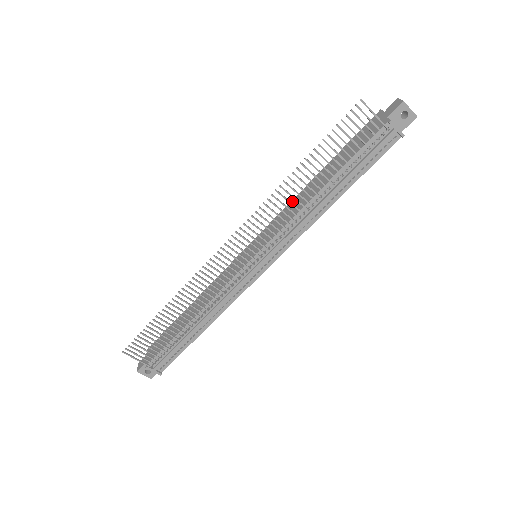
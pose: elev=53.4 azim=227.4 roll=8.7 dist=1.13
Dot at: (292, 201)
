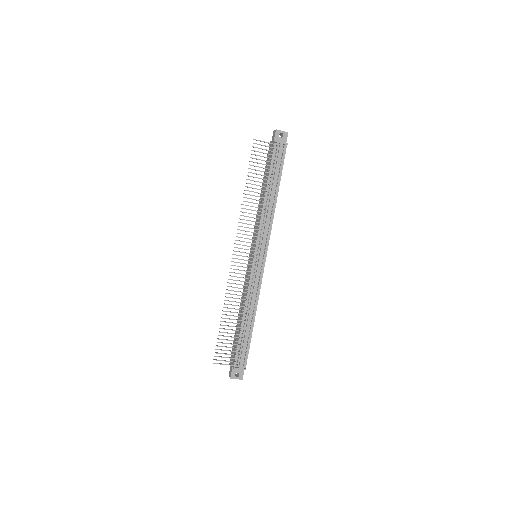
Dot at: (257, 215)
